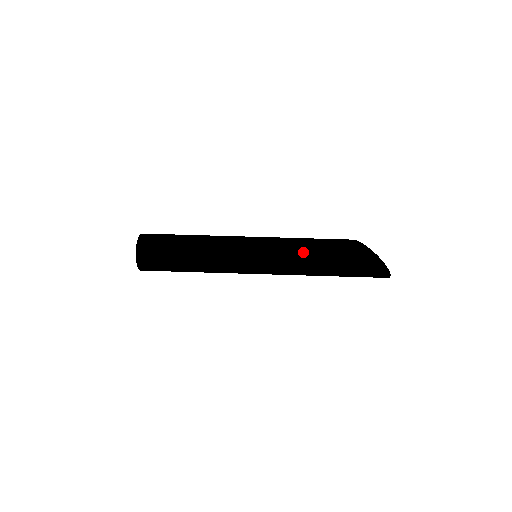
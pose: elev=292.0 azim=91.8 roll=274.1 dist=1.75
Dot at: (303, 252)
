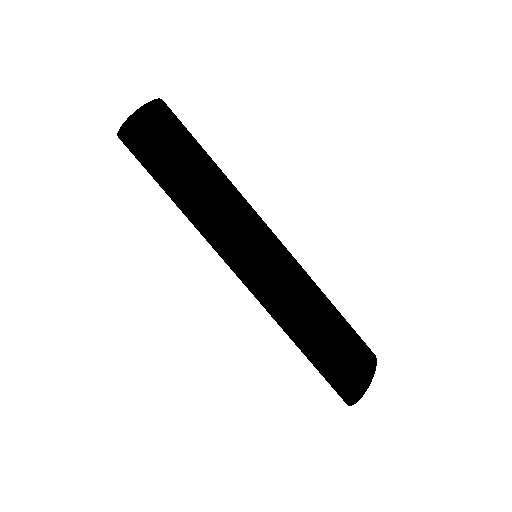
Dot at: (280, 325)
